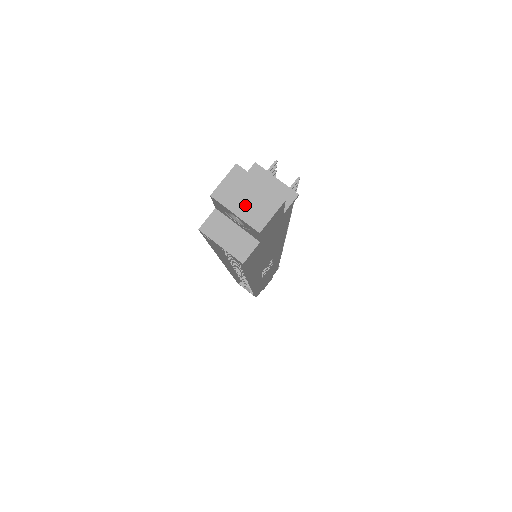
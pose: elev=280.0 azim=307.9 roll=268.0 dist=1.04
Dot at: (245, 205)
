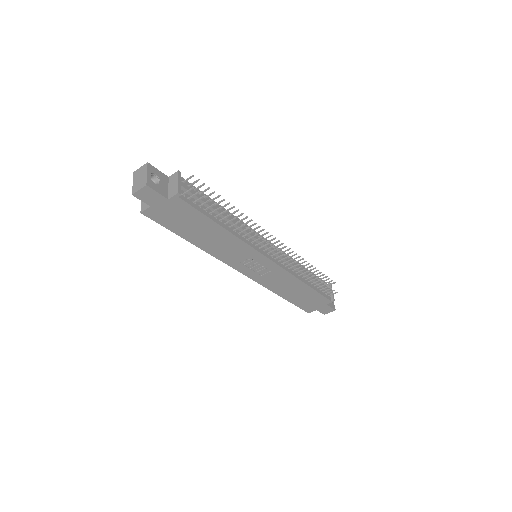
Dot at: (137, 181)
